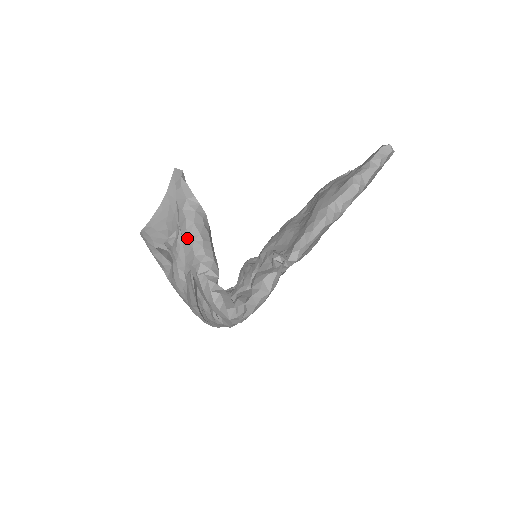
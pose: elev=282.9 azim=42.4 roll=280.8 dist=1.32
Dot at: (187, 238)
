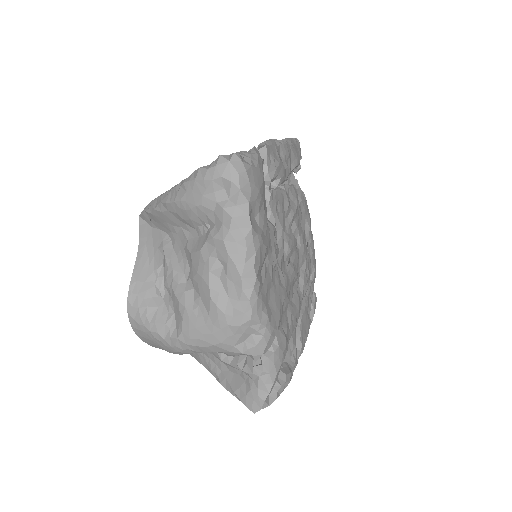
Dot at: (164, 196)
